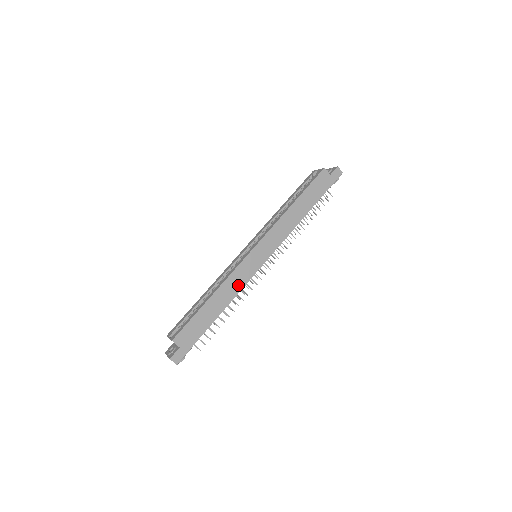
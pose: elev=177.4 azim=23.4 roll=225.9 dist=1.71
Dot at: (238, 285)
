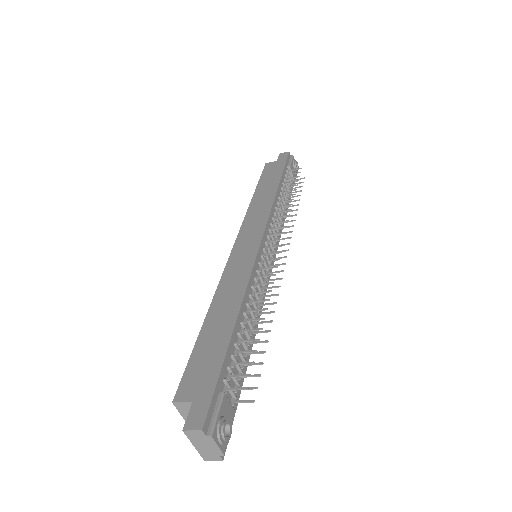
Dot at: (240, 279)
